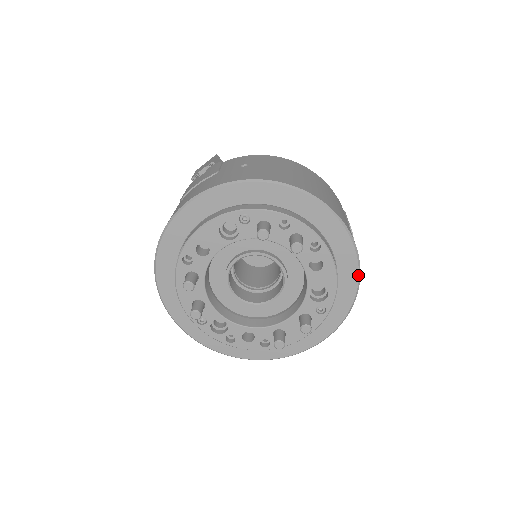
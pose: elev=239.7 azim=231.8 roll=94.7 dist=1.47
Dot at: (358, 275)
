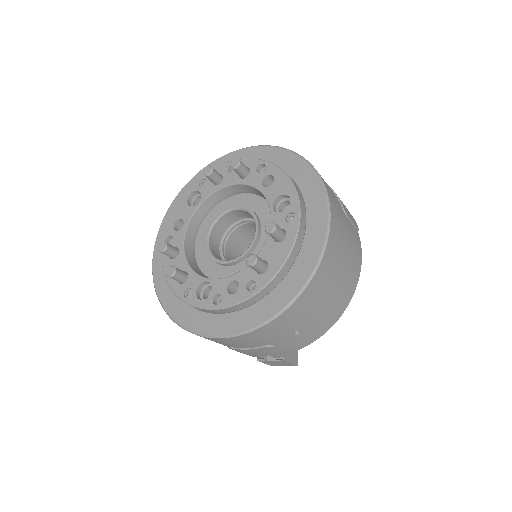
Dot at: (317, 176)
